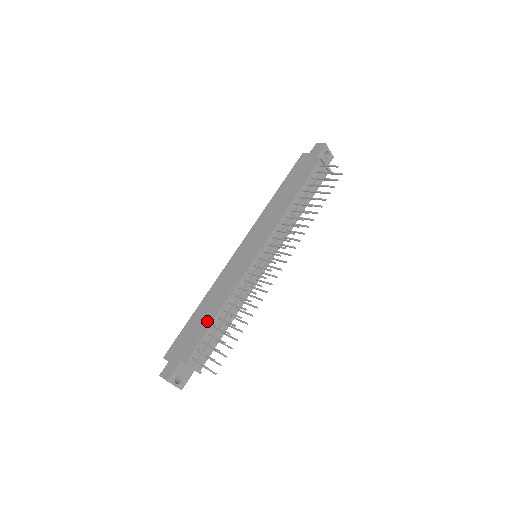
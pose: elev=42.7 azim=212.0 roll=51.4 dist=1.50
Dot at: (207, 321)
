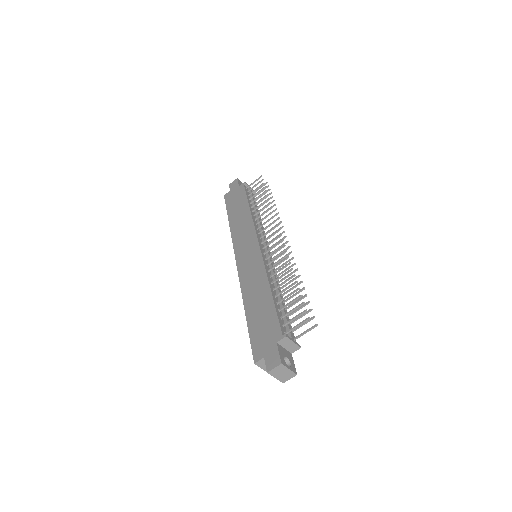
Dot at: (267, 304)
